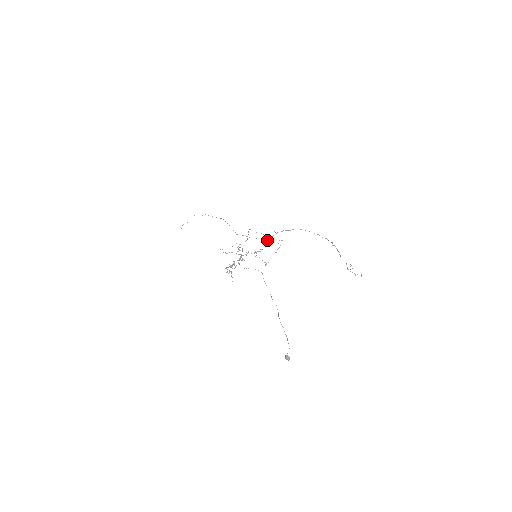
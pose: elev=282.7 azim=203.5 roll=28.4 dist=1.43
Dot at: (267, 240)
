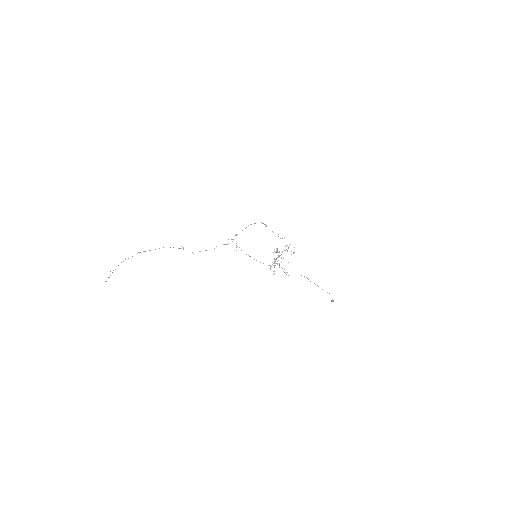
Dot at: (227, 244)
